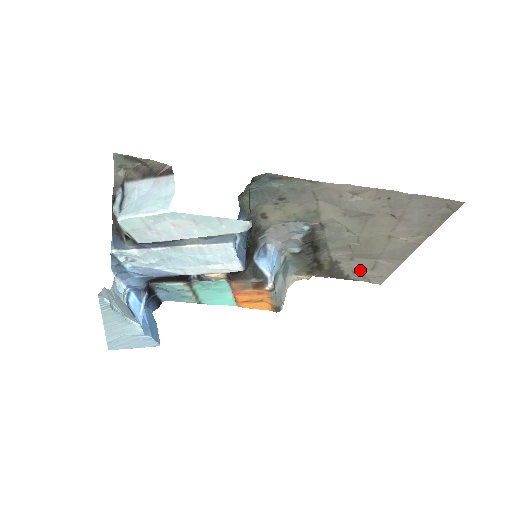
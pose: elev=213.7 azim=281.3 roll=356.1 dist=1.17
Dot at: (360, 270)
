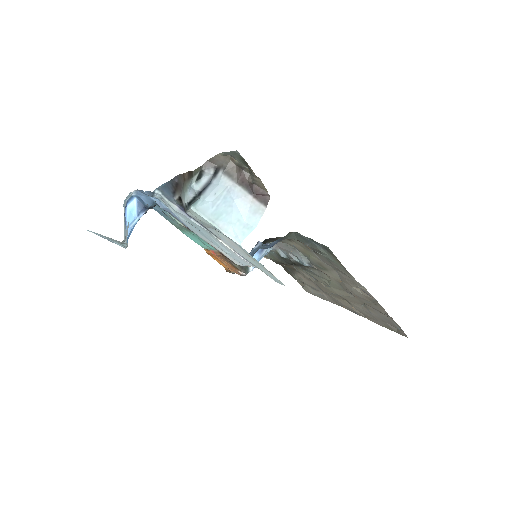
Dot at: (305, 283)
